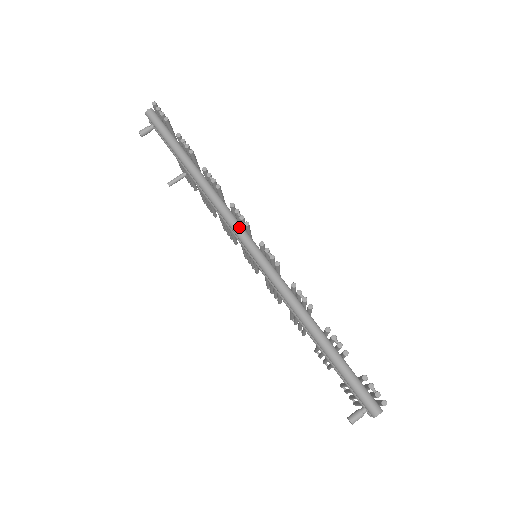
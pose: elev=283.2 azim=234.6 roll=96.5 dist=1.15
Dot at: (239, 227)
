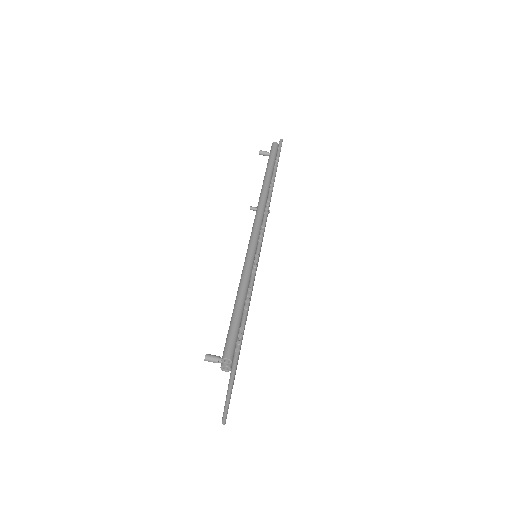
Dot at: (261, 215)
